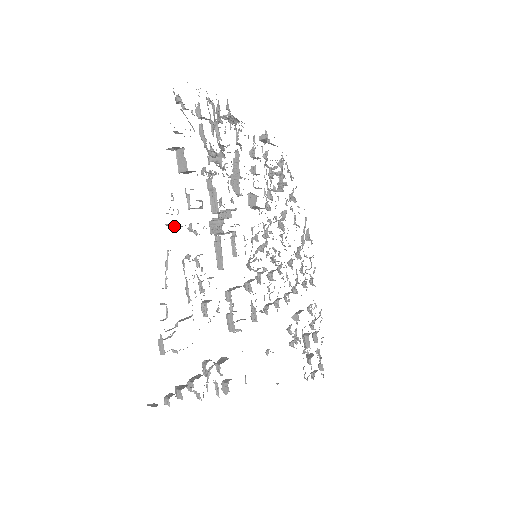
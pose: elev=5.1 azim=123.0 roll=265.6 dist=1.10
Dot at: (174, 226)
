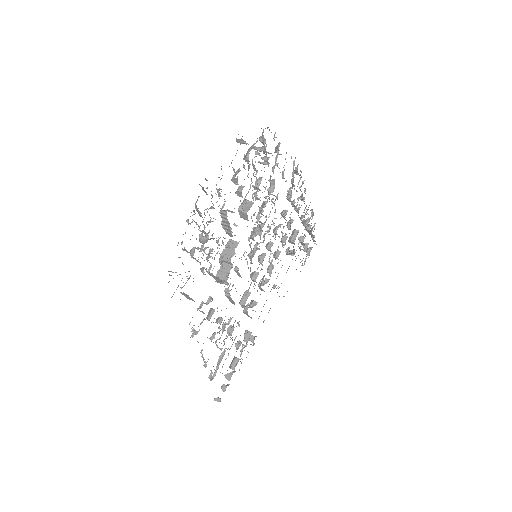
Dot at: occluded
